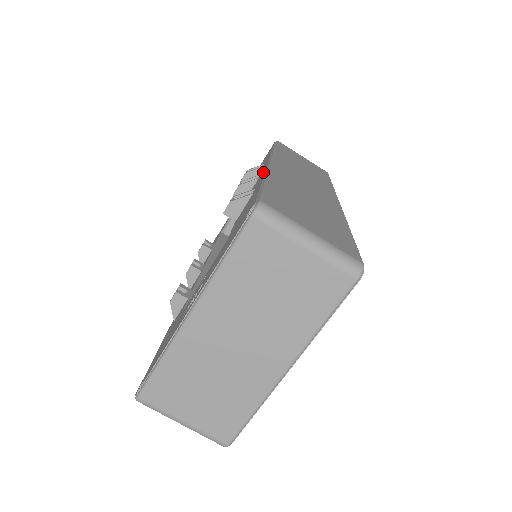
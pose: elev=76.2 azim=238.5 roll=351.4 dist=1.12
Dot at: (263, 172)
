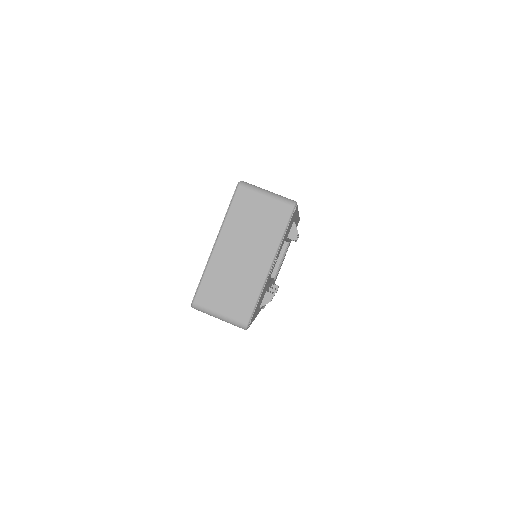
Dot at: occluded
